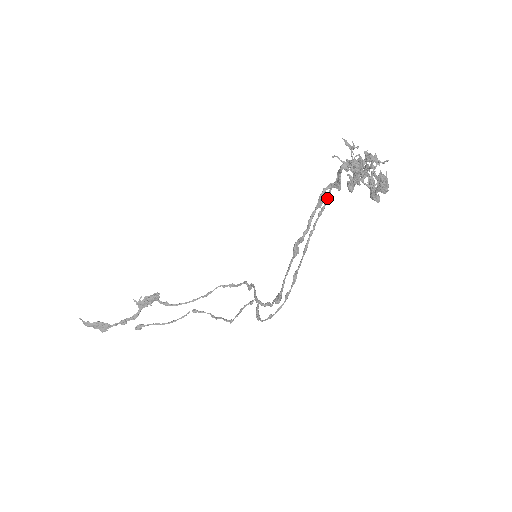
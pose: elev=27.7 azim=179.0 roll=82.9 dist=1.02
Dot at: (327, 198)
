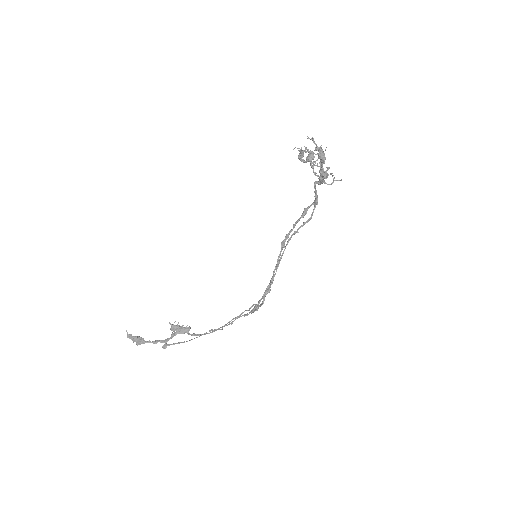
Dot at: (311, 216)
